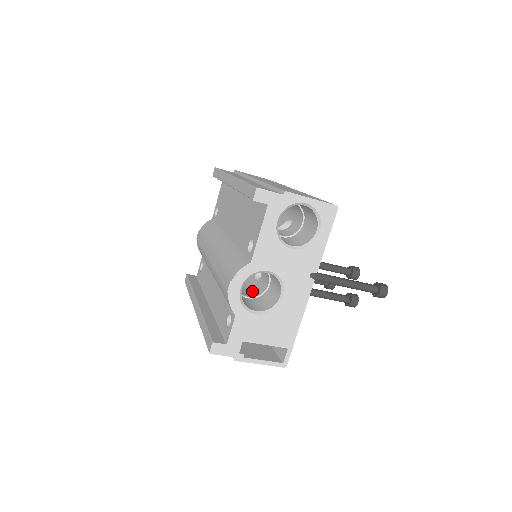
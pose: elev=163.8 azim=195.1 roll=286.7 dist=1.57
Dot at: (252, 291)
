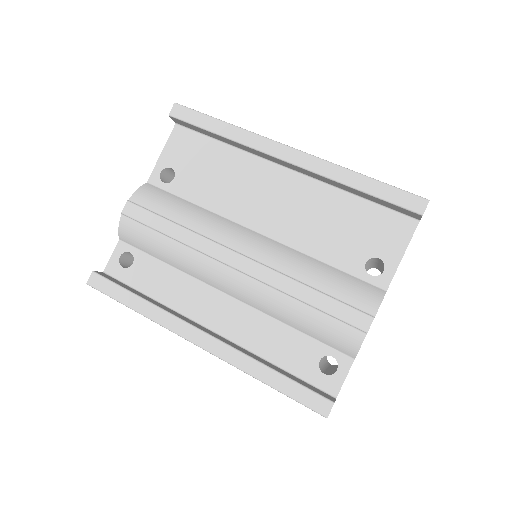
Dot at: occluded
